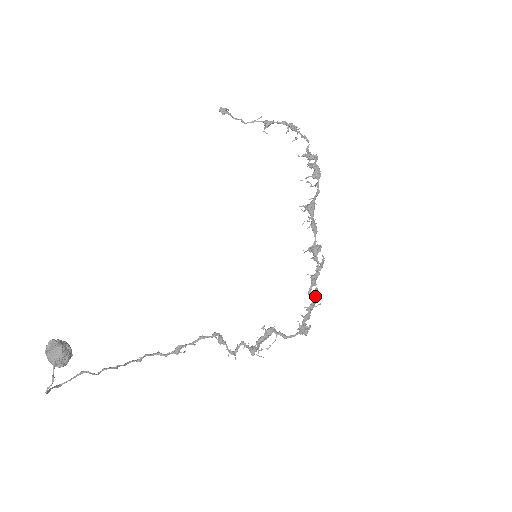
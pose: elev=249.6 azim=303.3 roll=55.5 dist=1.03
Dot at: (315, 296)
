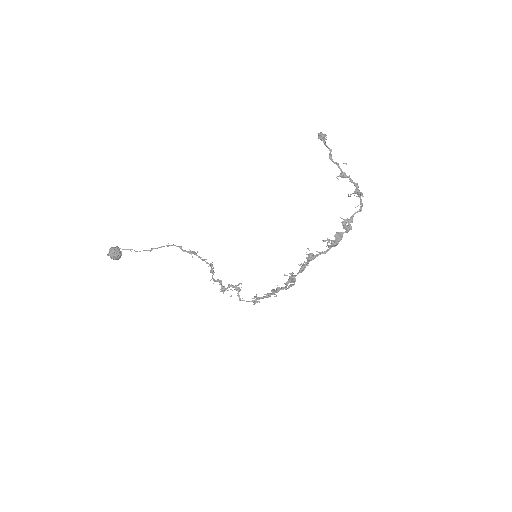
Dot at: (274, 293)
